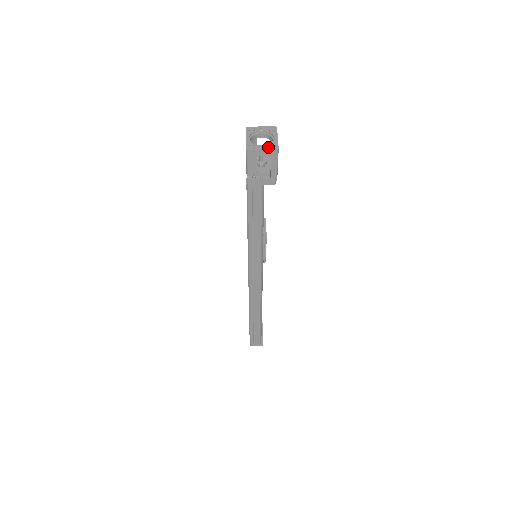
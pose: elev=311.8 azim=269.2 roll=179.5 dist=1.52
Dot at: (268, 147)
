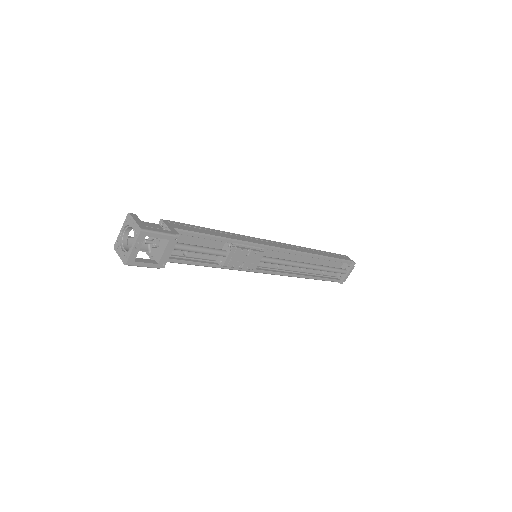
Dot at: (122, 256)
